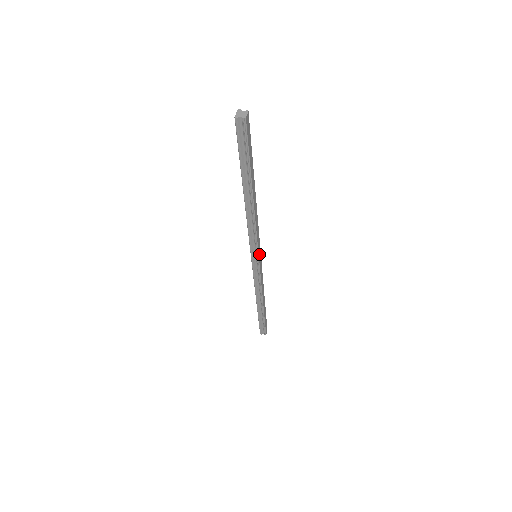
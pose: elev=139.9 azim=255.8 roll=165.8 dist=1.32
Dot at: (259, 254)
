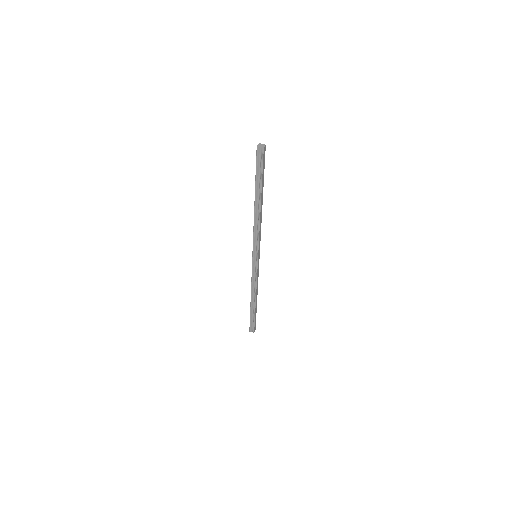
Dot at: (258, 254)
